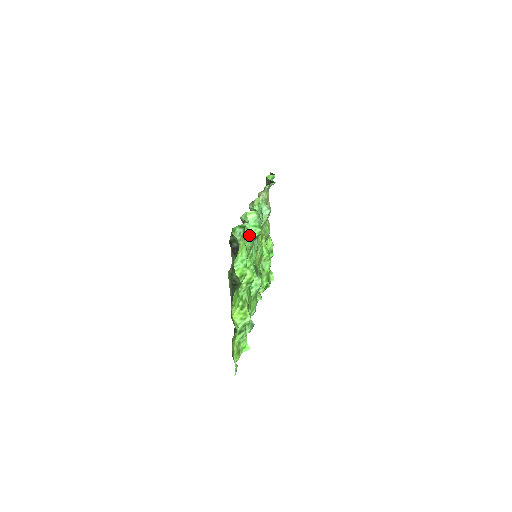
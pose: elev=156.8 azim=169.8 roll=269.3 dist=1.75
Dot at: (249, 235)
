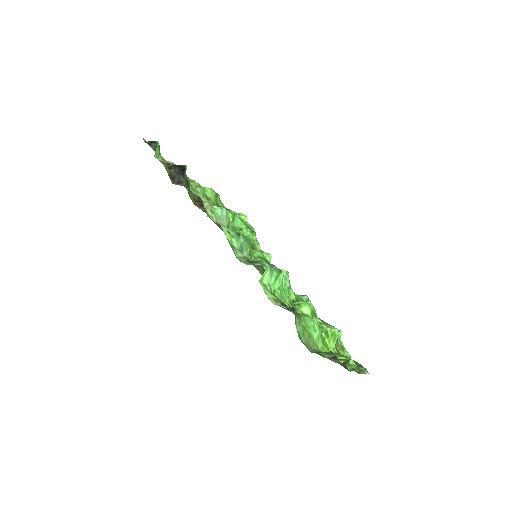
Dot at: (280, 291)
